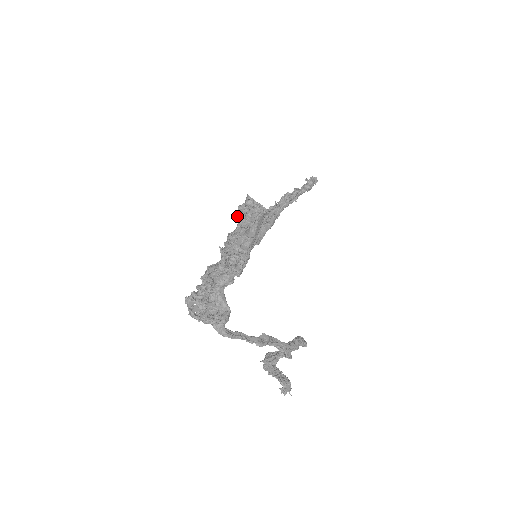
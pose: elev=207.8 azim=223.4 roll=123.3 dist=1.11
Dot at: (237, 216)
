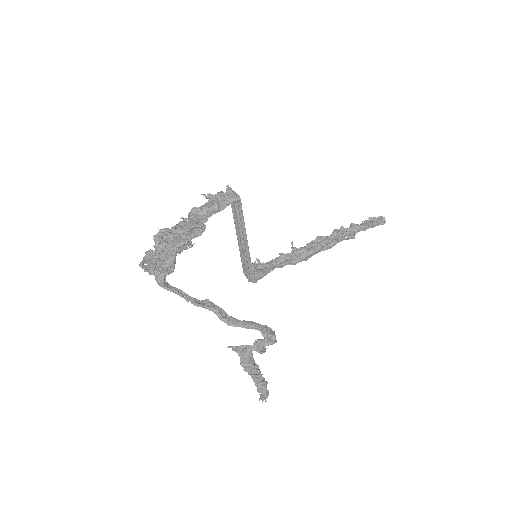
Dot at: (206, 197)
